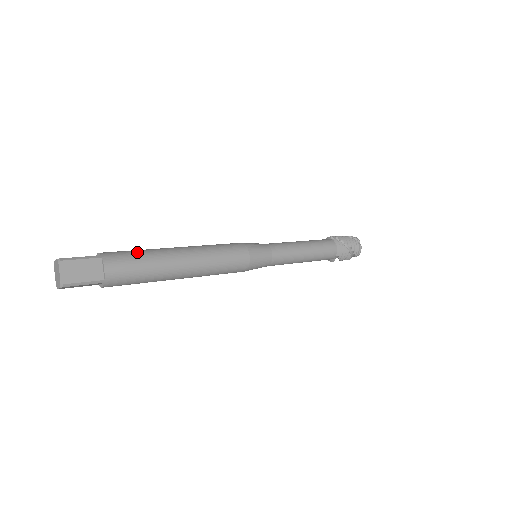
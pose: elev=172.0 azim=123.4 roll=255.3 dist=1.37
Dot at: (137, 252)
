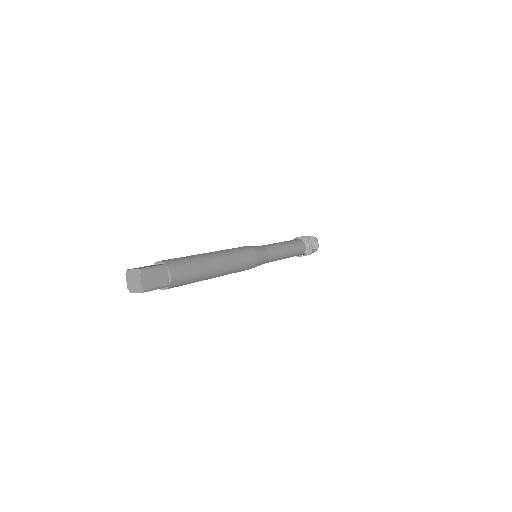
Dot at: (188, 259)
